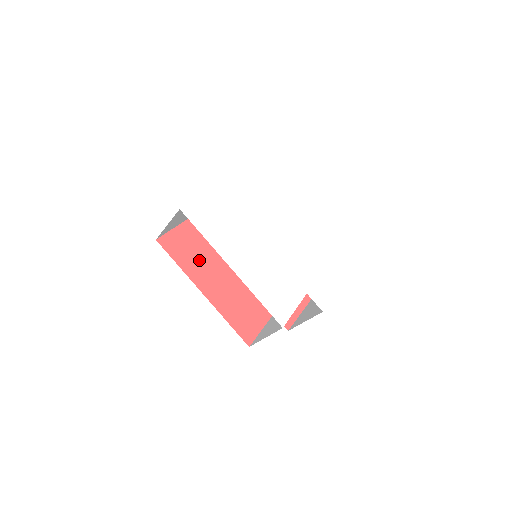
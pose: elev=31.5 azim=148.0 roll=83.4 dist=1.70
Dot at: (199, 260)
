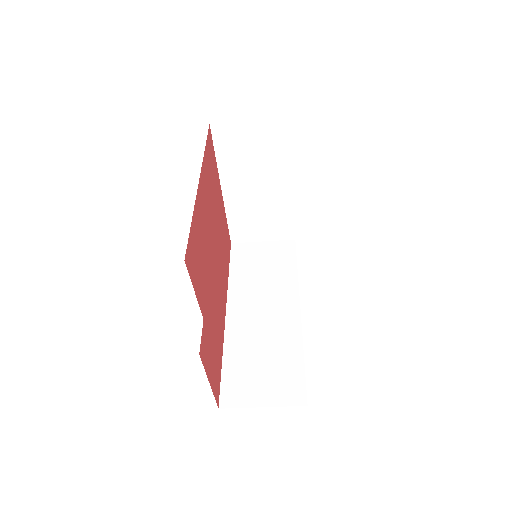
Dot at: (210, 185)
